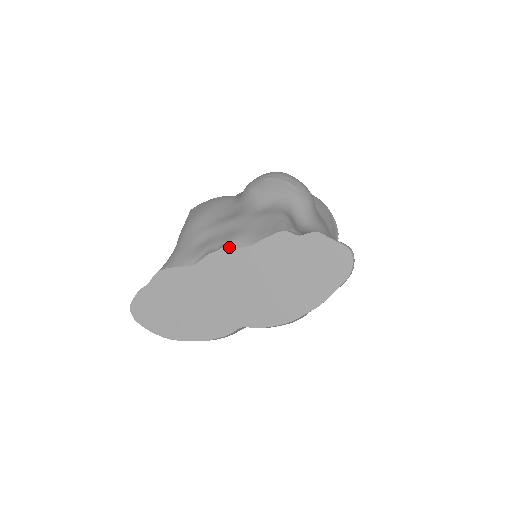
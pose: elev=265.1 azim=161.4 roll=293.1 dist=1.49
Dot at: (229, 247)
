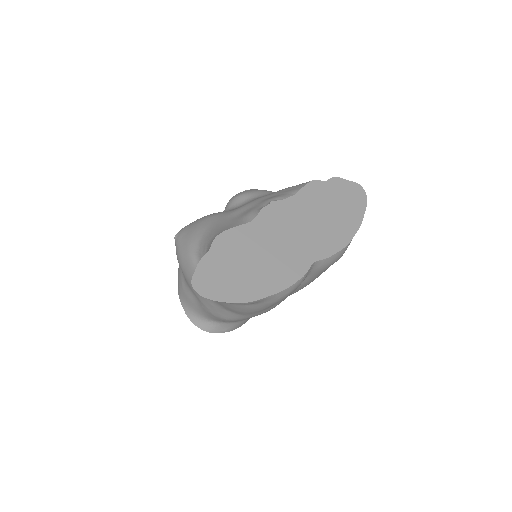
Dot at: (277, 200)
